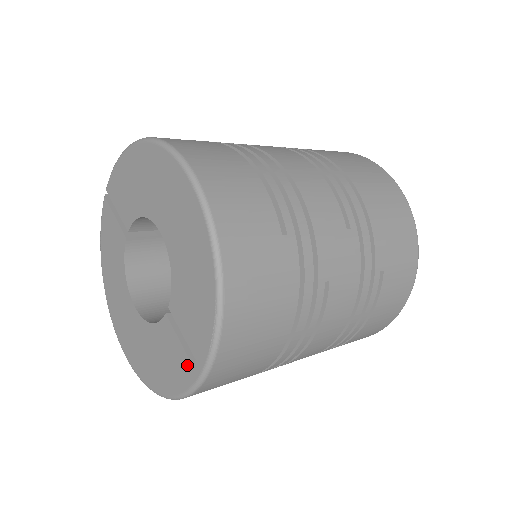
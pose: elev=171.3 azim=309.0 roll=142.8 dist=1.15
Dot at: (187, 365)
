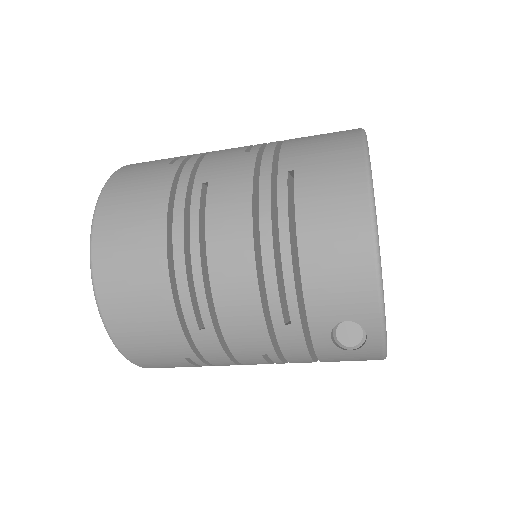
Dot at: occluded
